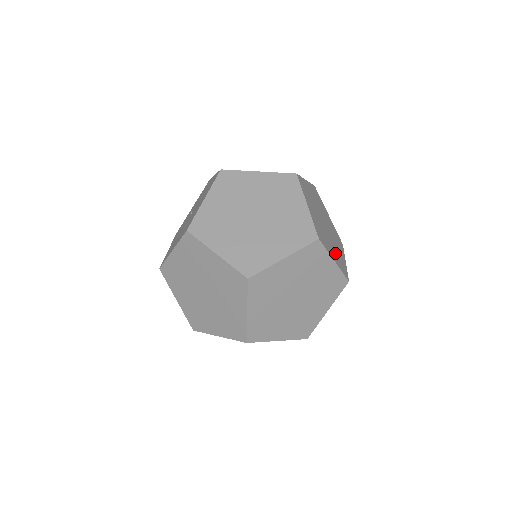
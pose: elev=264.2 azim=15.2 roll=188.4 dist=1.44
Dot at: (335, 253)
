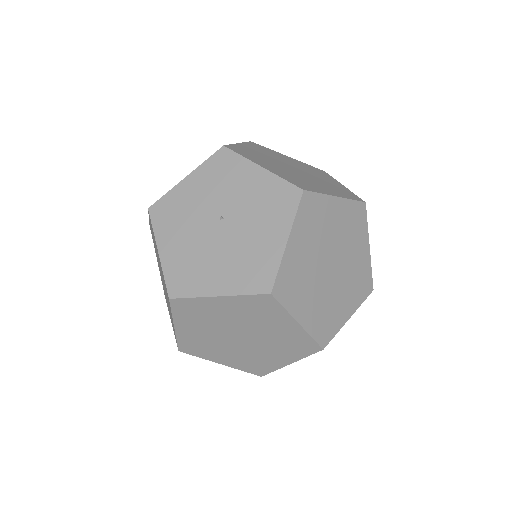
Dot at: occluded
